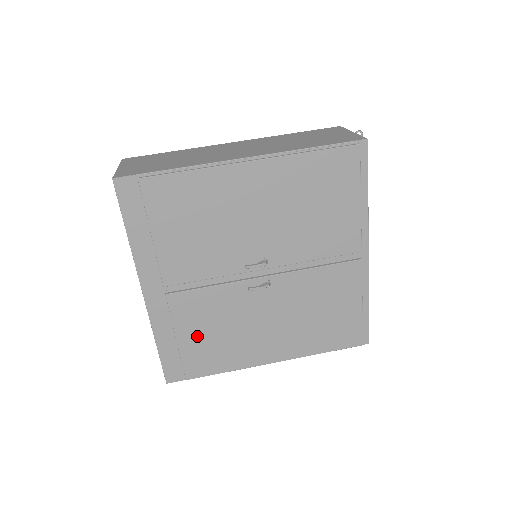
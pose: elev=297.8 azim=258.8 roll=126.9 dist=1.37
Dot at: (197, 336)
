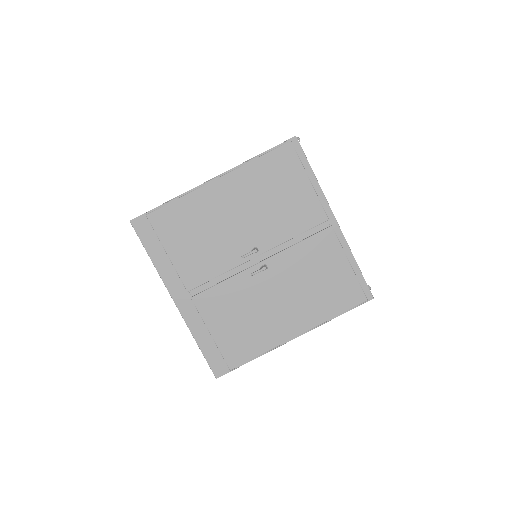
Dot at: (226, 327)
